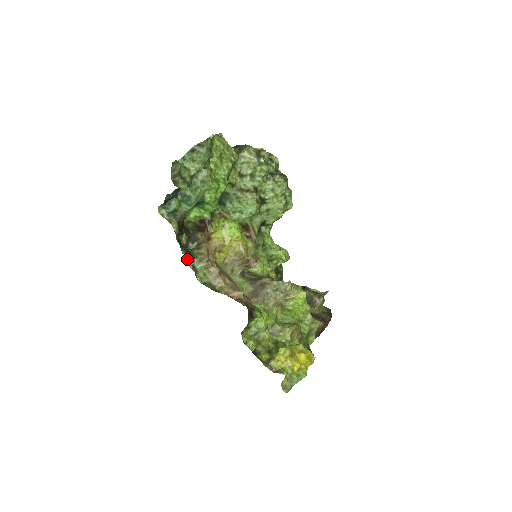
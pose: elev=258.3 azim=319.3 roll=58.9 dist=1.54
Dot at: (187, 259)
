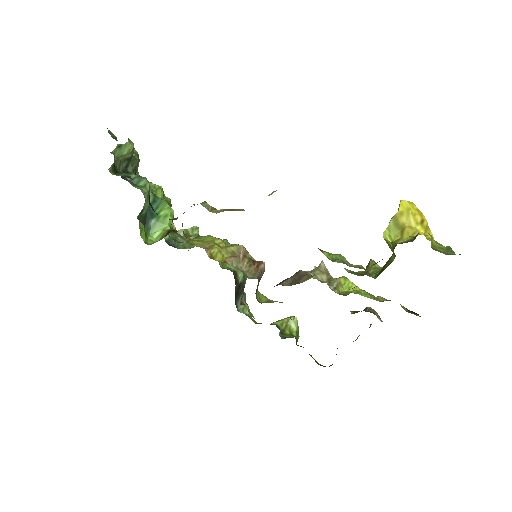
Dot at: occluded
